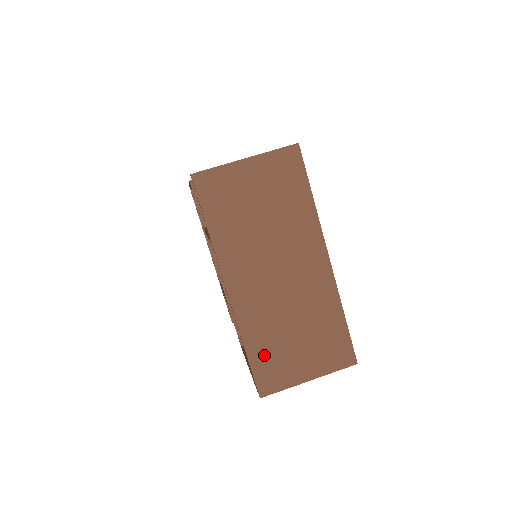
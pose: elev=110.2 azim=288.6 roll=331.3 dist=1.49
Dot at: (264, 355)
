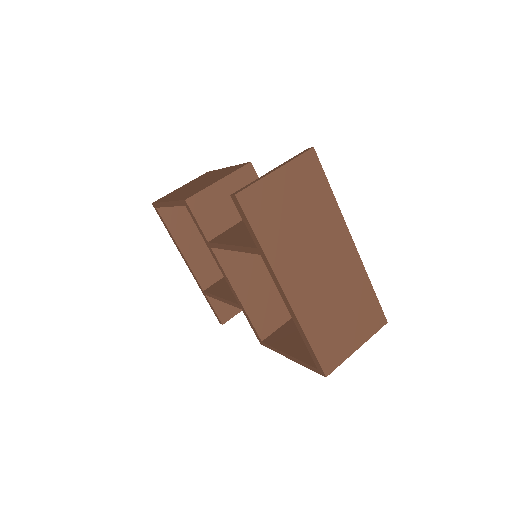
Dot at: (322, 339)
